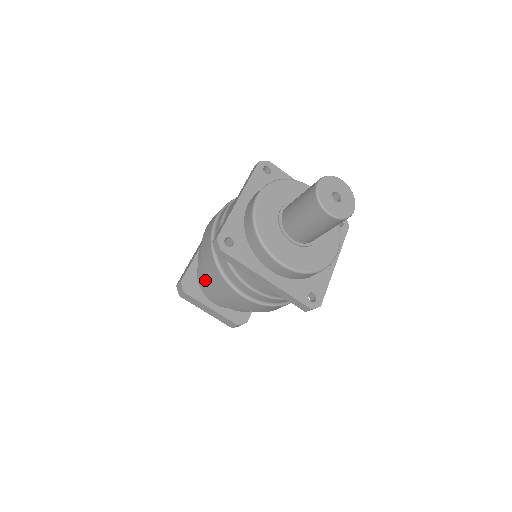
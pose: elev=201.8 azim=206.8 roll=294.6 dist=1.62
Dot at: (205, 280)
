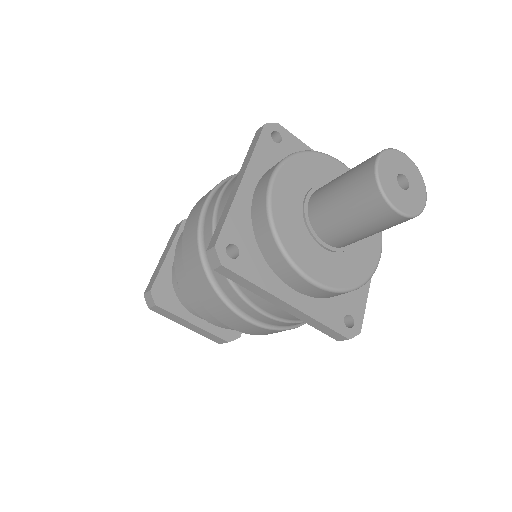
Dot at: (187, 292)
